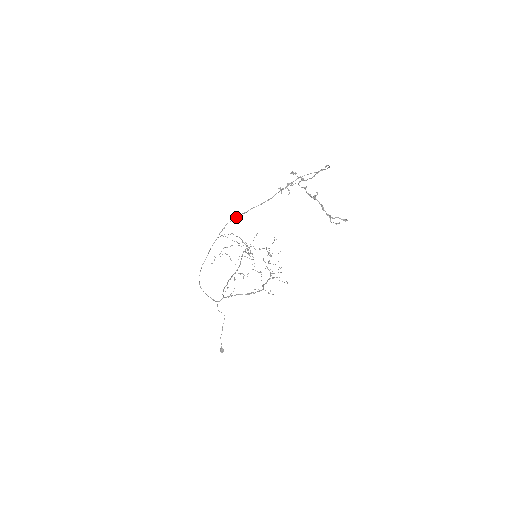
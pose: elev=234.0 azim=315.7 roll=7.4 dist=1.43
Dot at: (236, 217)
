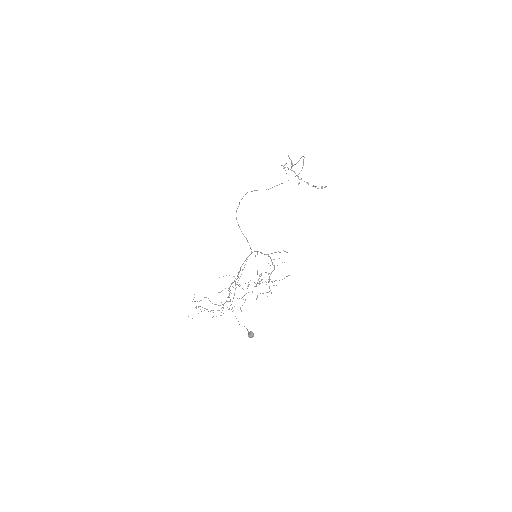
Dot at: (252, 191)
